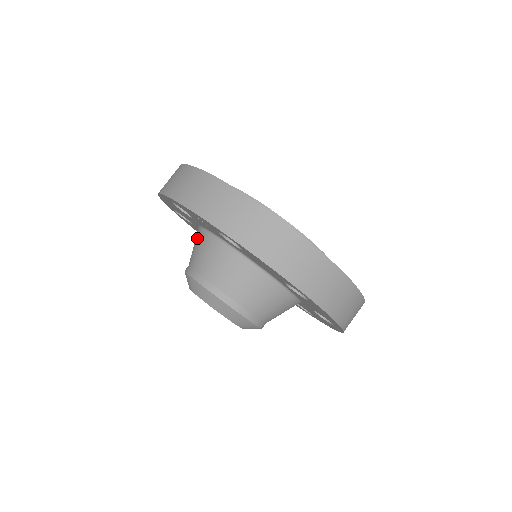
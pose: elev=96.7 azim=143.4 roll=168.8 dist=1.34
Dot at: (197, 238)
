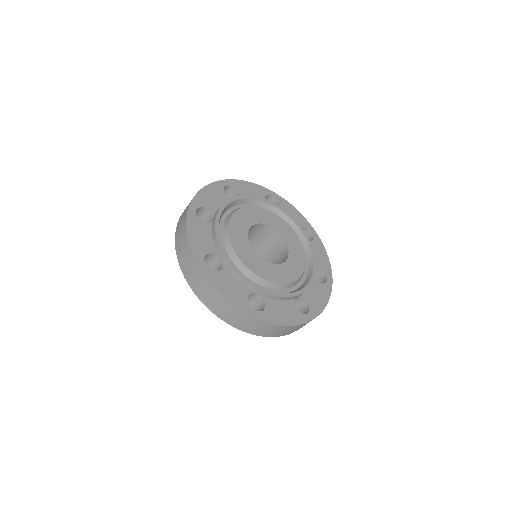
Dot at: occluded
